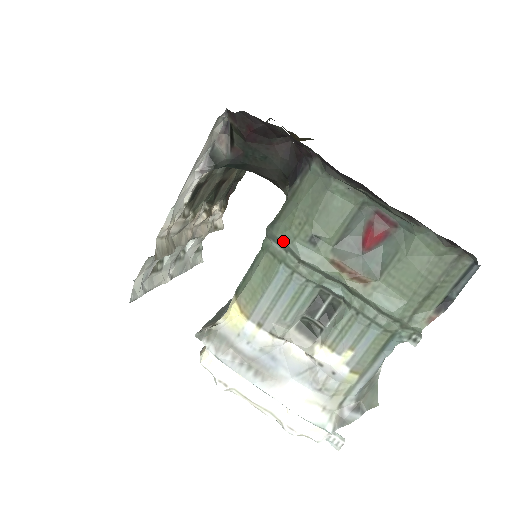
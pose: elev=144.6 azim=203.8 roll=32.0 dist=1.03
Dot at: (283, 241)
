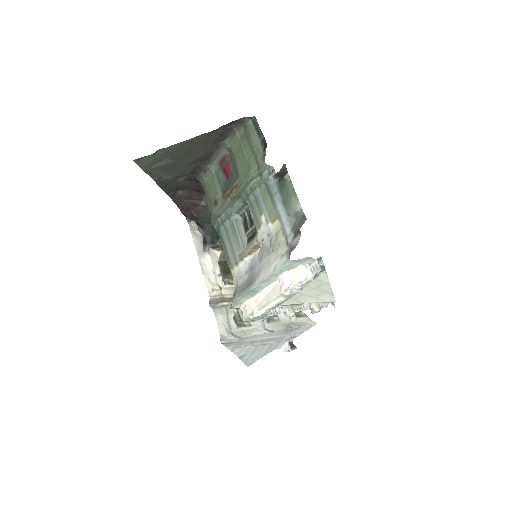
Dot at: (212, 220)
